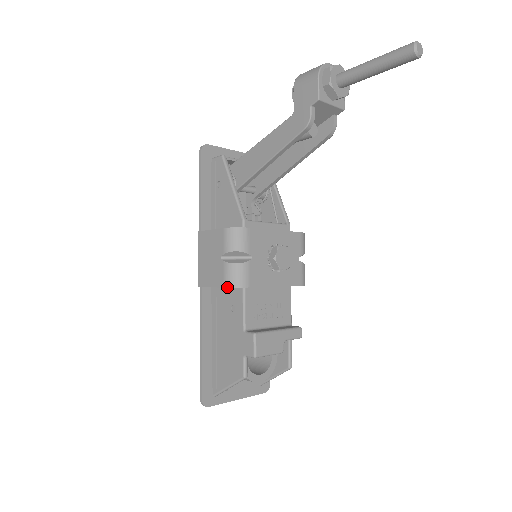
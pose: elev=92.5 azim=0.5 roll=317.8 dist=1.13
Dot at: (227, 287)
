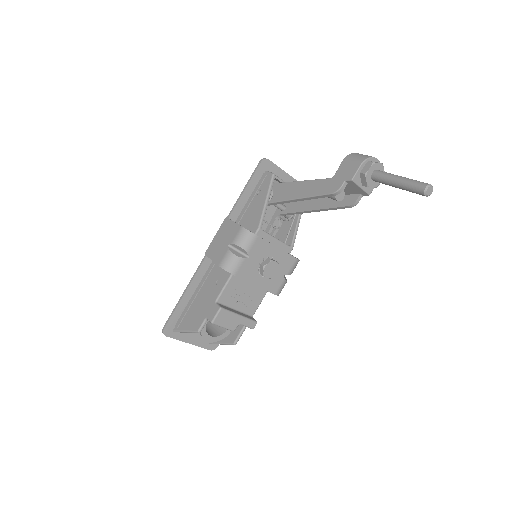
Dot at: (221, 267)
